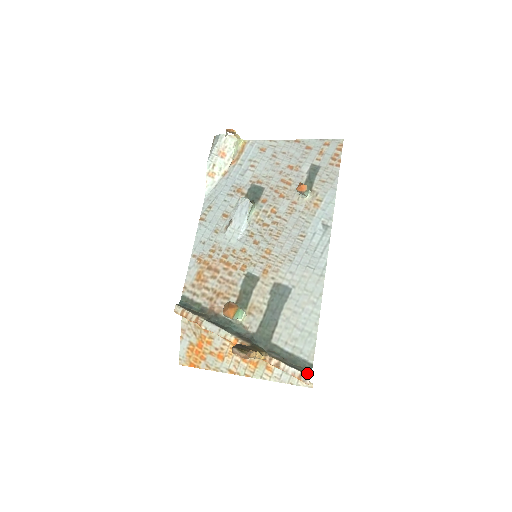
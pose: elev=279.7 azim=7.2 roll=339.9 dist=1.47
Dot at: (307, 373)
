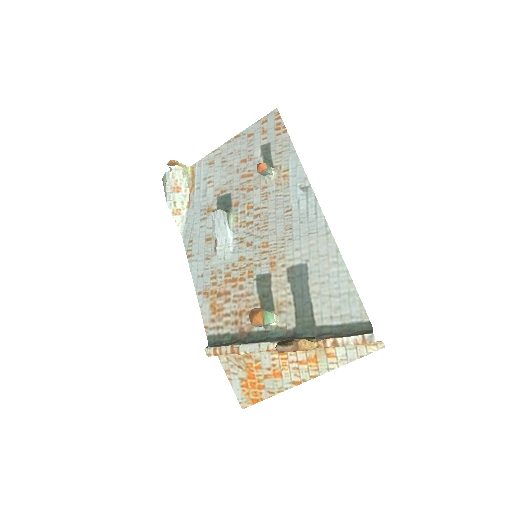
Dot at: (369, 332)
